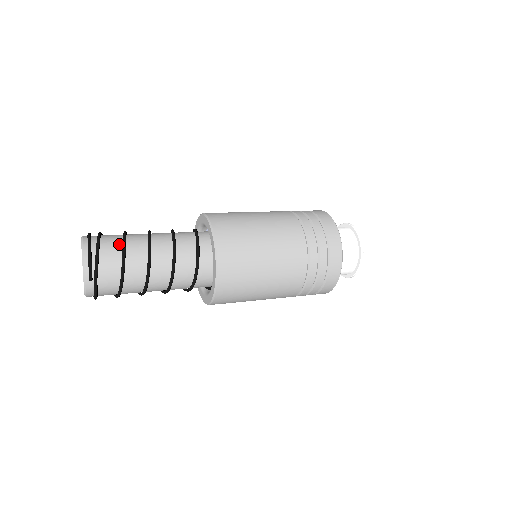
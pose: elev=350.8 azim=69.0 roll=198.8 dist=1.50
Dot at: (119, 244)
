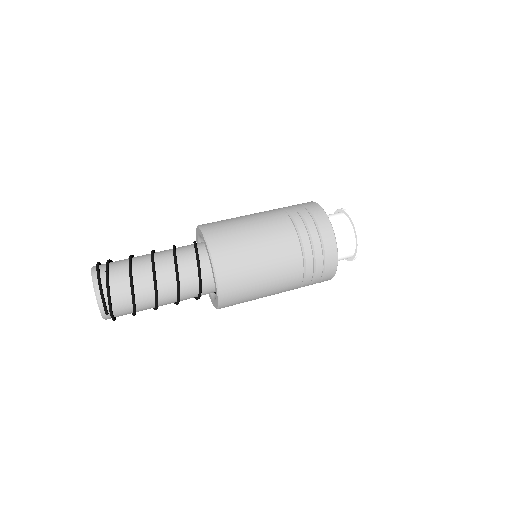
Dot at: (126, 277)
